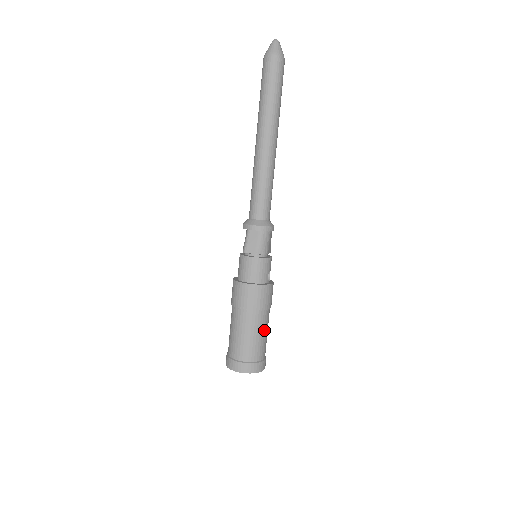
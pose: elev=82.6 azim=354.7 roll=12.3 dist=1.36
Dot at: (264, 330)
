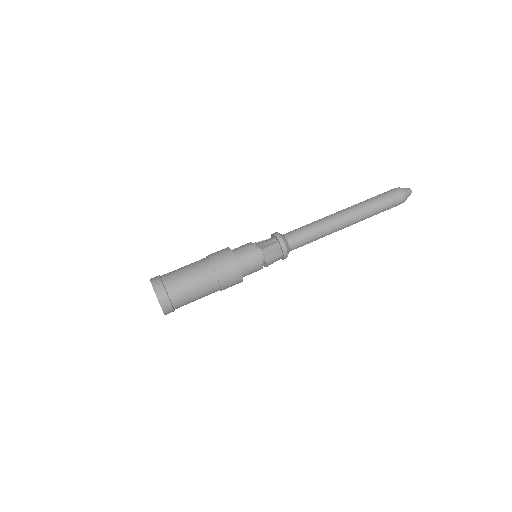
Dot at: (202, 297)
